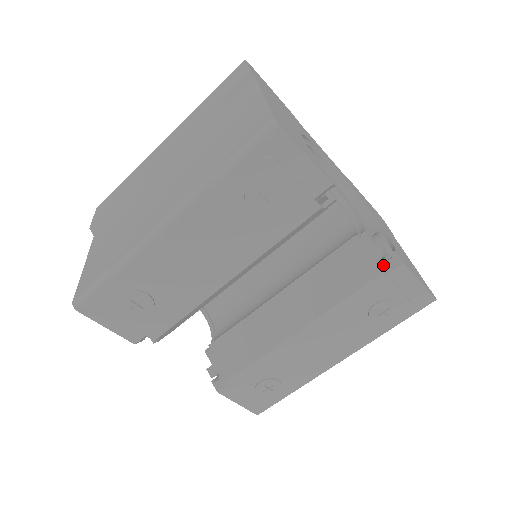
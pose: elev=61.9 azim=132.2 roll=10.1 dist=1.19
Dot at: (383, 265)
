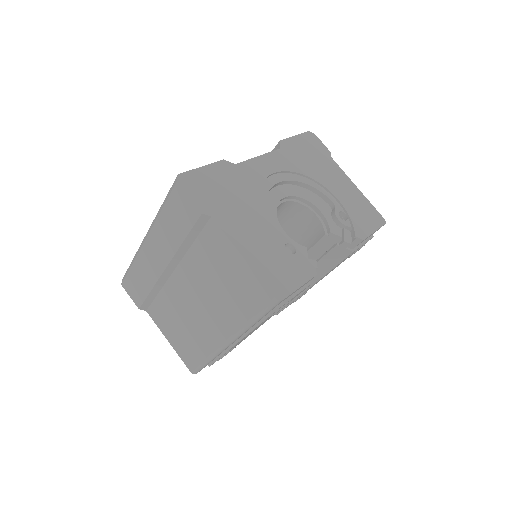
Dot at: occluded
